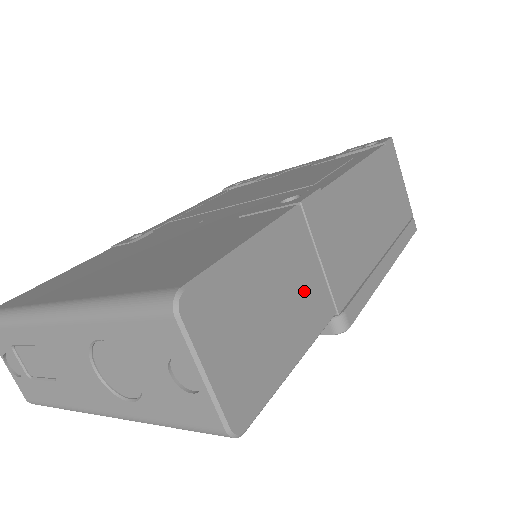
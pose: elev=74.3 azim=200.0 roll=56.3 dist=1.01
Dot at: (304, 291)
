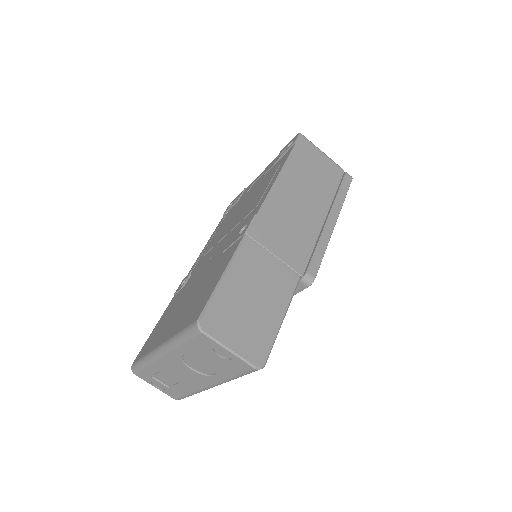
Dot at: (271, 278)
